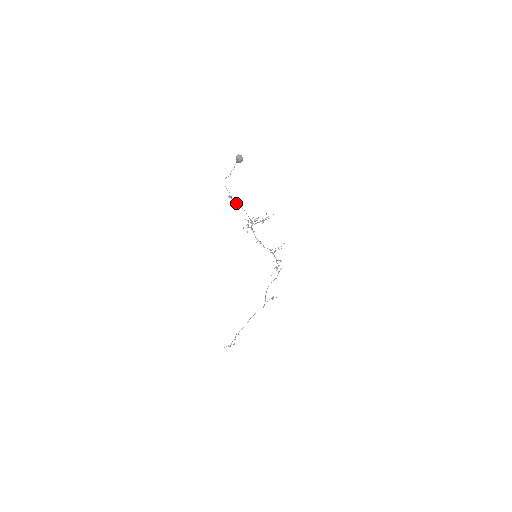
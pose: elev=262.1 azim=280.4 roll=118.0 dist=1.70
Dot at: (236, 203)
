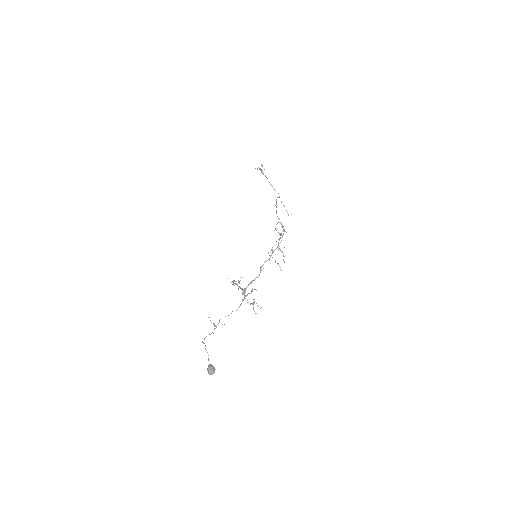
Dot at: occluded
